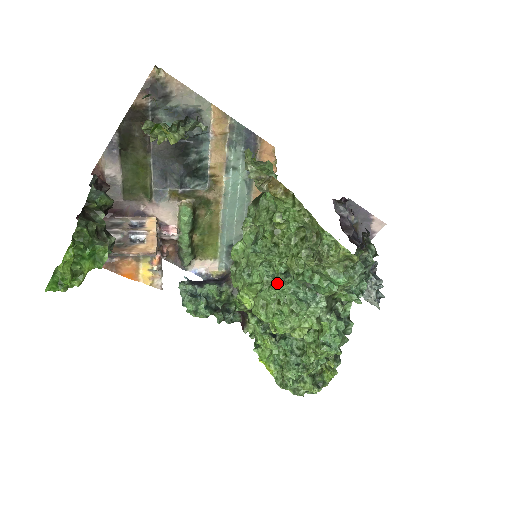
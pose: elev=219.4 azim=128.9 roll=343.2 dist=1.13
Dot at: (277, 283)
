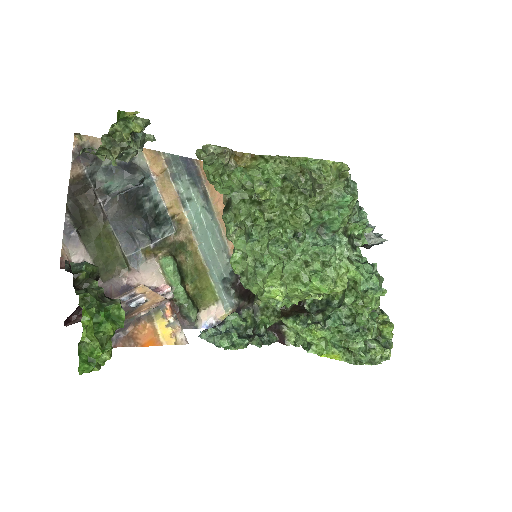
Dot at: (294, 247)
